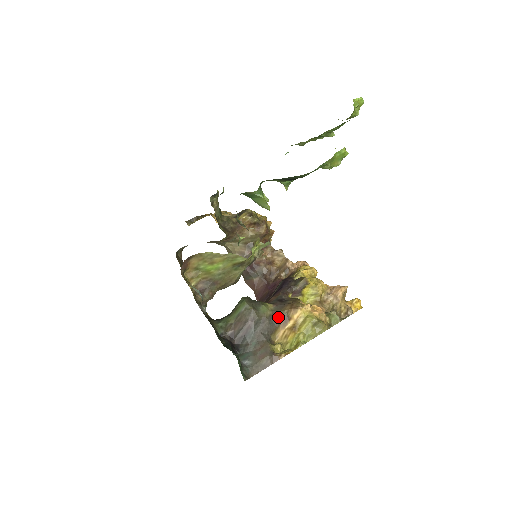
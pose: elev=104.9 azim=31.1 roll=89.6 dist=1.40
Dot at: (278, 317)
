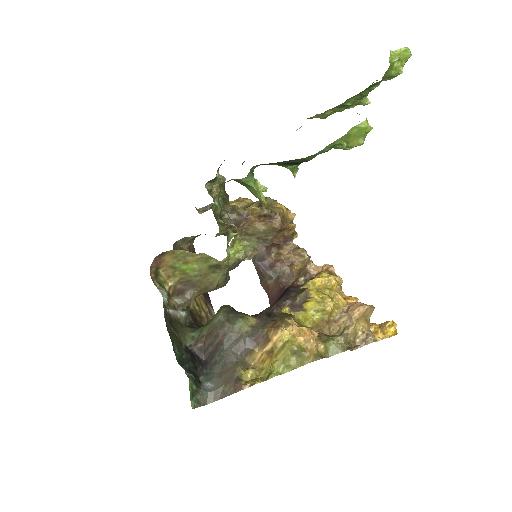
Dot at: (256, 336)
